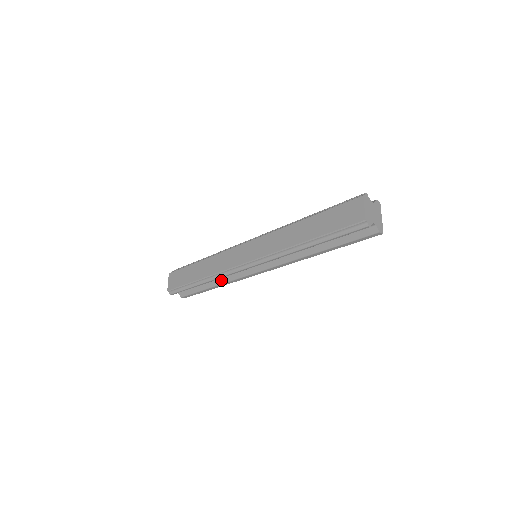
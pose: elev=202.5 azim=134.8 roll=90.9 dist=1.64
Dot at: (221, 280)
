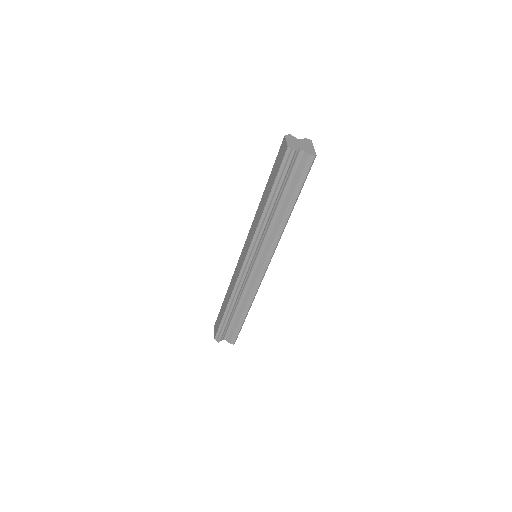
Dot at: (245, 300)
